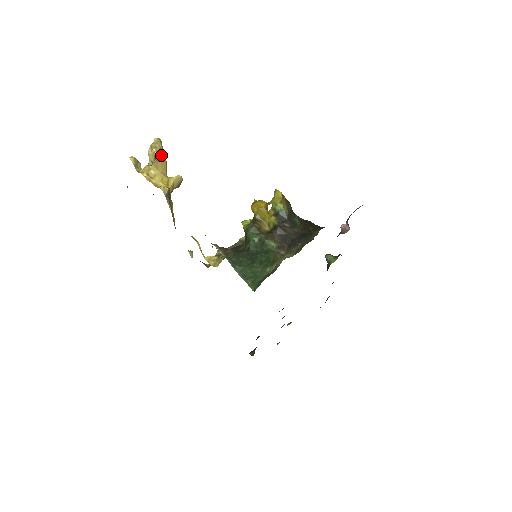
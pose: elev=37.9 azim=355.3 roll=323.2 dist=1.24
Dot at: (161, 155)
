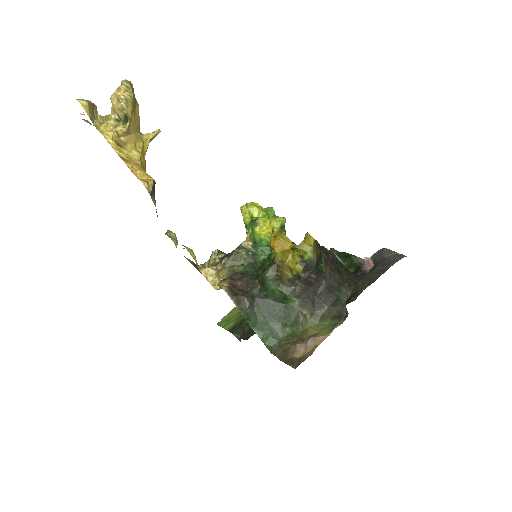
Dot at: (133, 109)
